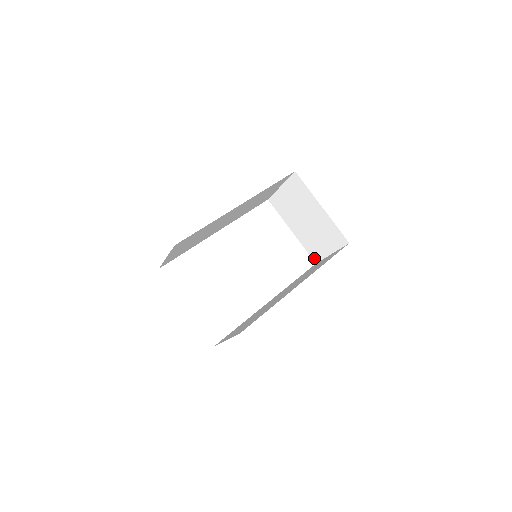
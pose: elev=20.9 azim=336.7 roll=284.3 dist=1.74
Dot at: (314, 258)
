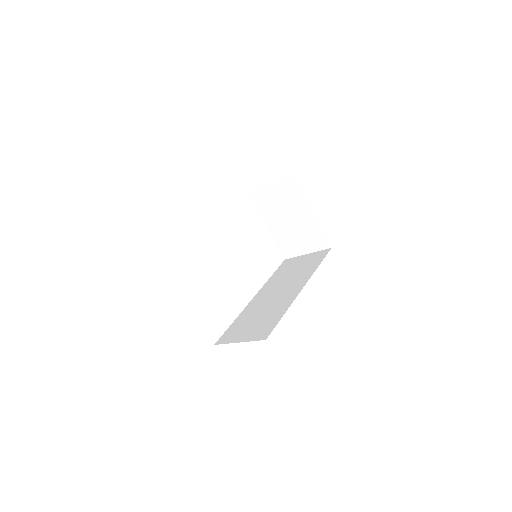
Dot at: (285, 254)
